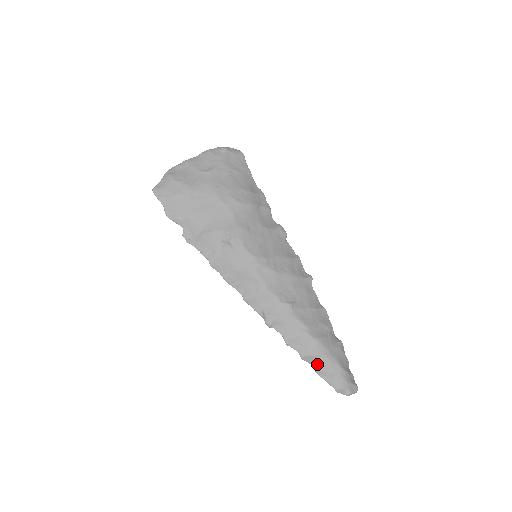
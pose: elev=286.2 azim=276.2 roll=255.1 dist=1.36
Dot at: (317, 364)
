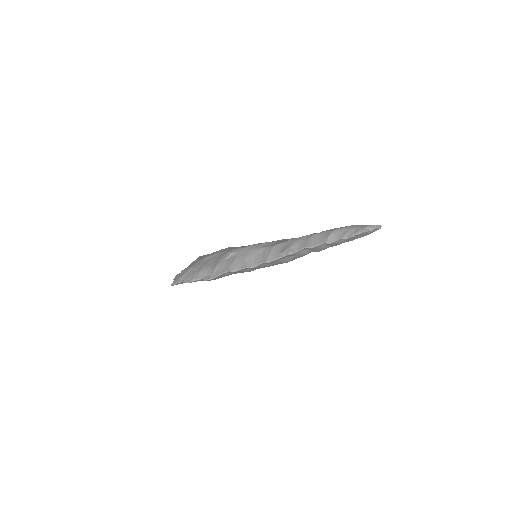
Dot at: (338, 236)
